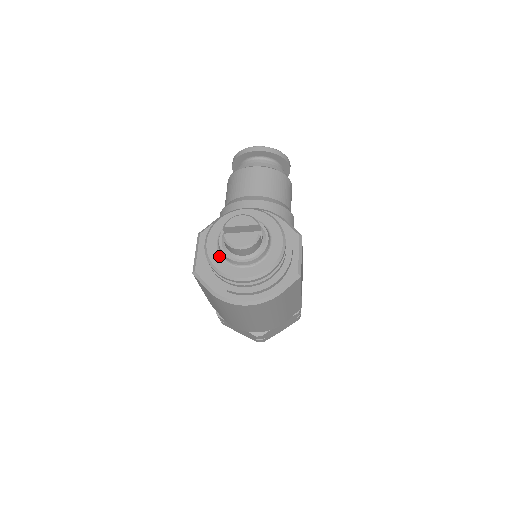
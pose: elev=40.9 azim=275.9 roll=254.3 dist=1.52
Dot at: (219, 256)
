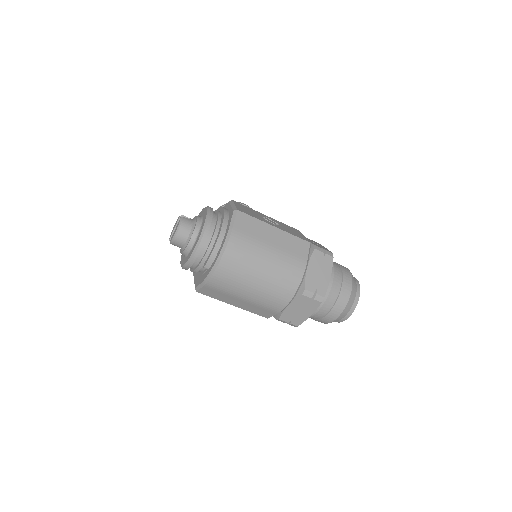
Dot at: (185, 258)
